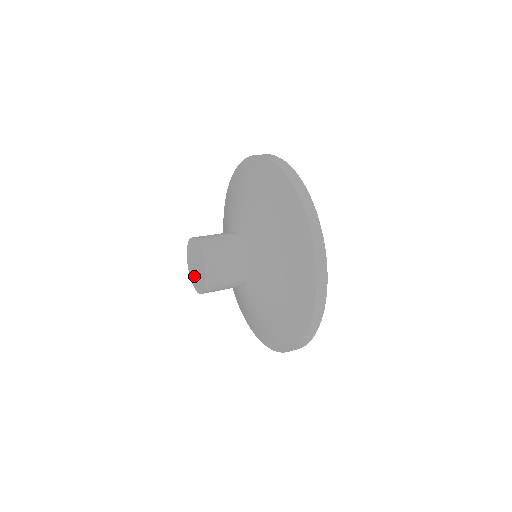
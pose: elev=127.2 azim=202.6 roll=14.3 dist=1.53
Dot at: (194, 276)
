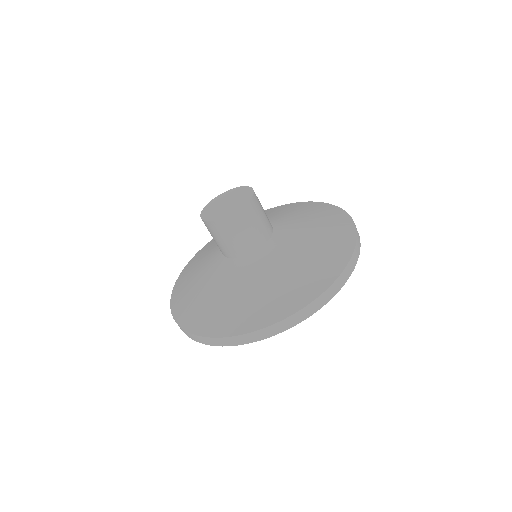
Dot at: (216, 212)
